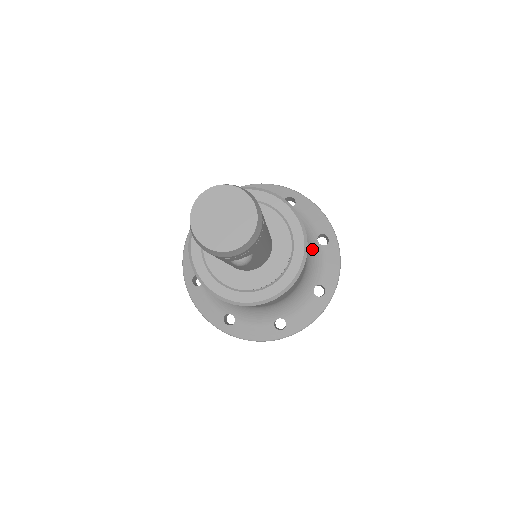
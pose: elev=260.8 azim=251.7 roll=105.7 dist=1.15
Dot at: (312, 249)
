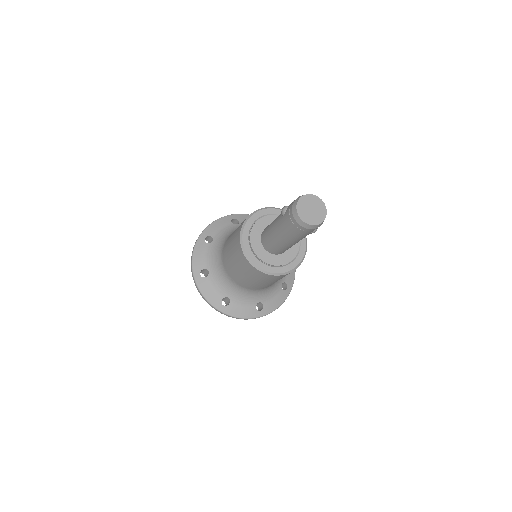
Dot at: occluded
